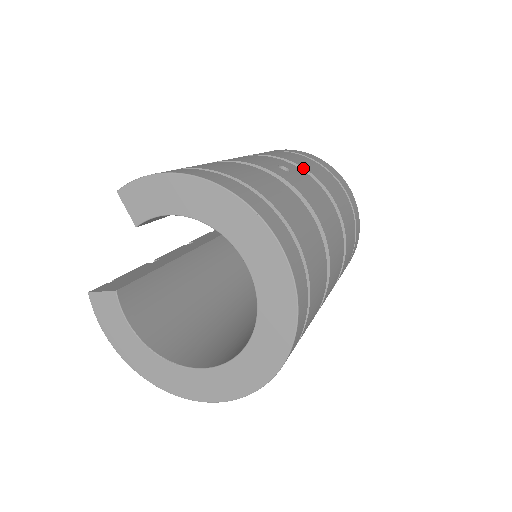
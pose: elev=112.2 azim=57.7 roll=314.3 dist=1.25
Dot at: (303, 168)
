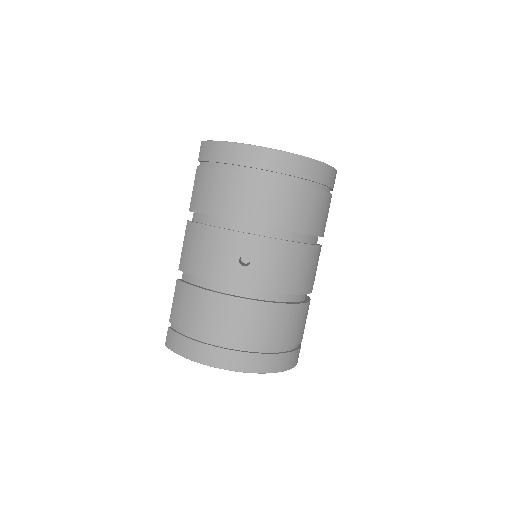
Dot at: (258, 225)
